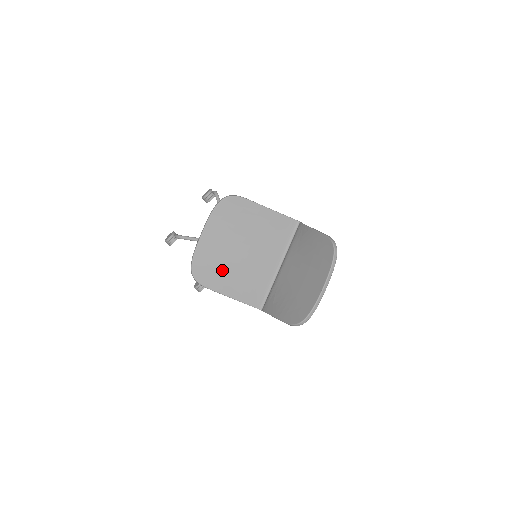
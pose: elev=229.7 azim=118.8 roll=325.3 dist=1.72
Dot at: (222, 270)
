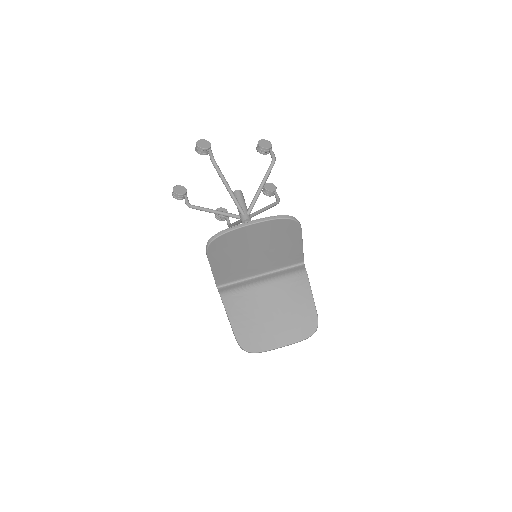
Dot at: (230, 252)
